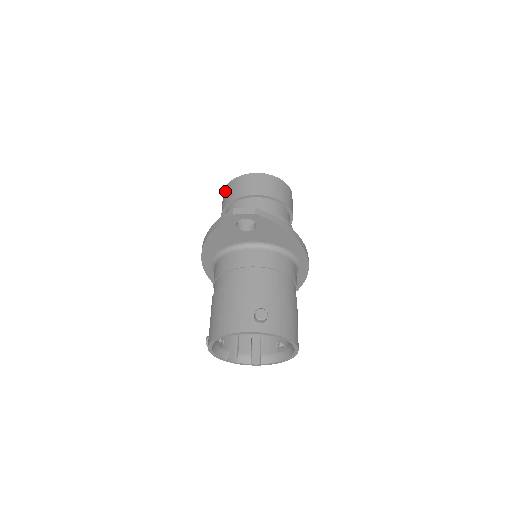
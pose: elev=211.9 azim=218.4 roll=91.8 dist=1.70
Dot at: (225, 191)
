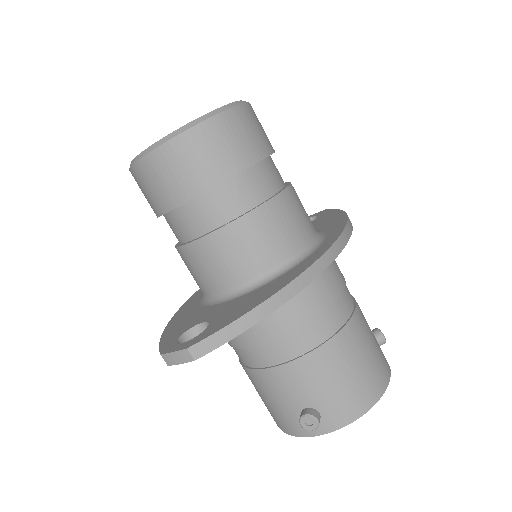
Dot at: occluded
